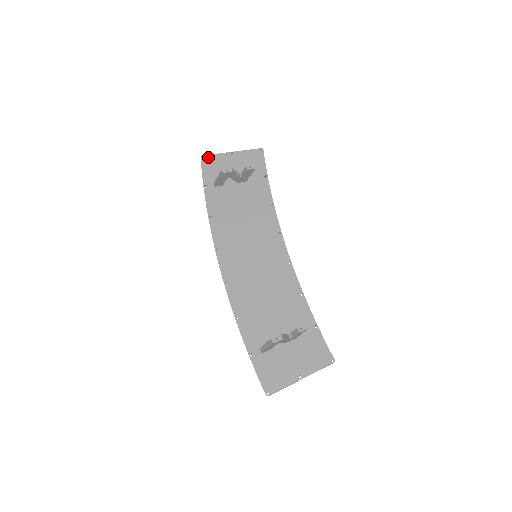
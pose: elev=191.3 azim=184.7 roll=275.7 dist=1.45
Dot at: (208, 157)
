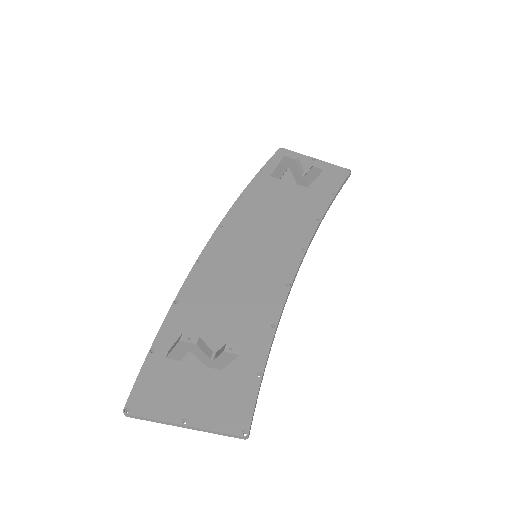
Dot at: (287, 151)
